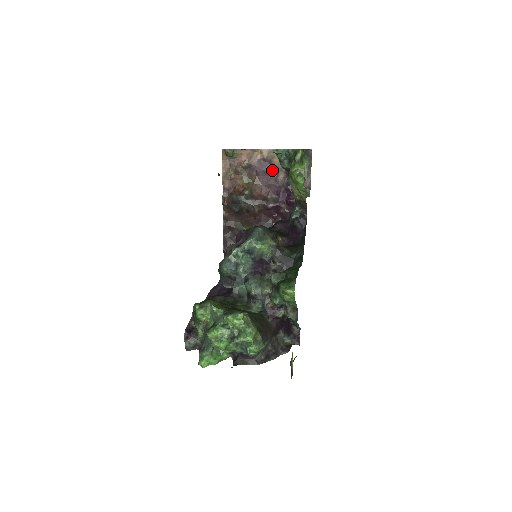
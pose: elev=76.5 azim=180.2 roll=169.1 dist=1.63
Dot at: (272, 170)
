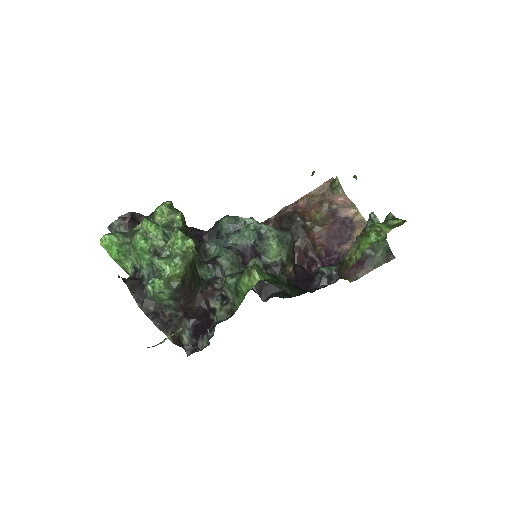
Dot at: (347, 234)
